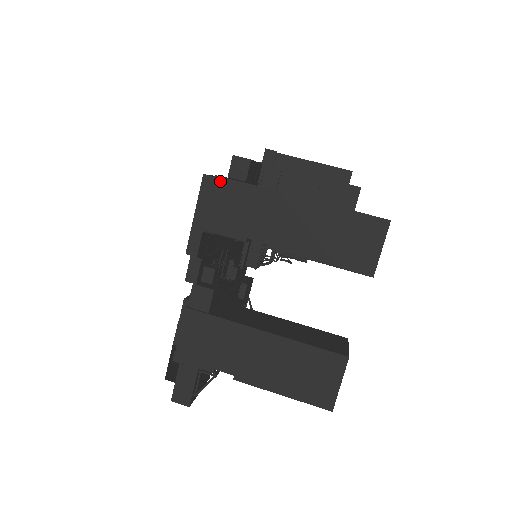
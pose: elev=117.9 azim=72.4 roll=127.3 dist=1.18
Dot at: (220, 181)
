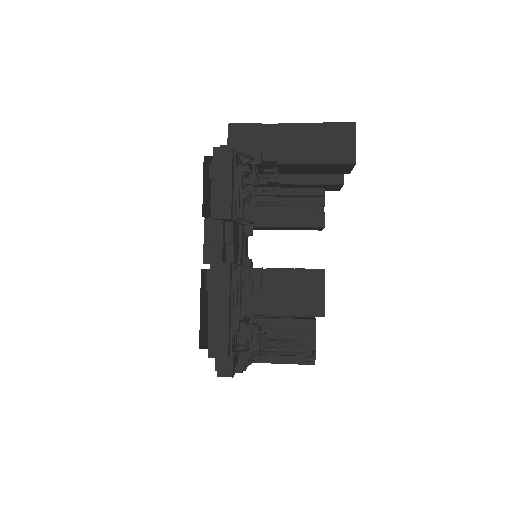
Dot at: occluded
